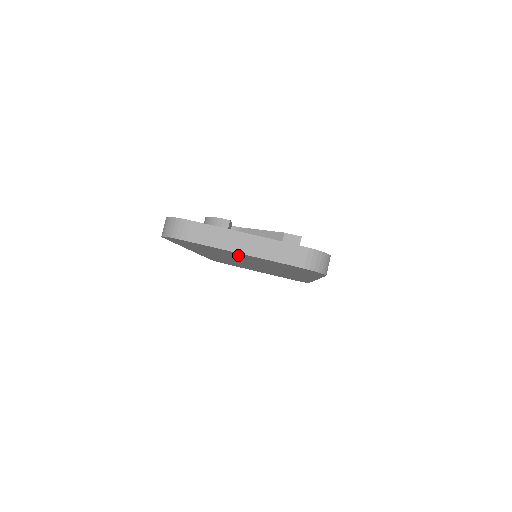
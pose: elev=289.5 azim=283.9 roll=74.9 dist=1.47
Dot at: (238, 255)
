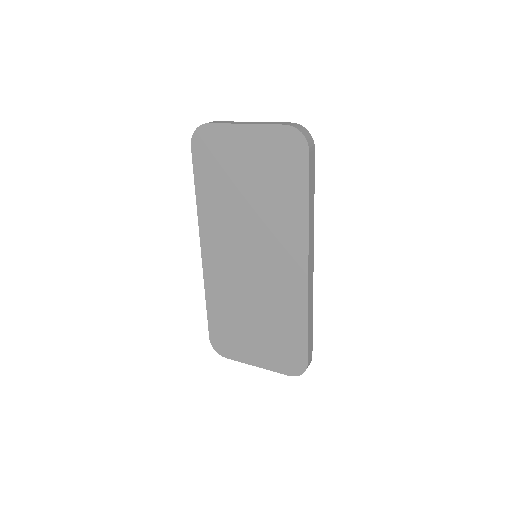
Dot at: (243, 151)
